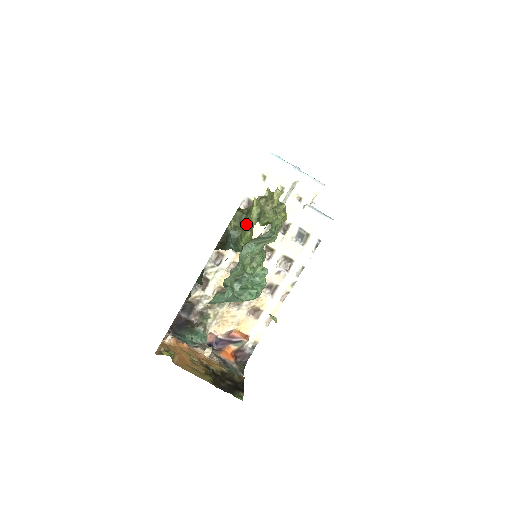
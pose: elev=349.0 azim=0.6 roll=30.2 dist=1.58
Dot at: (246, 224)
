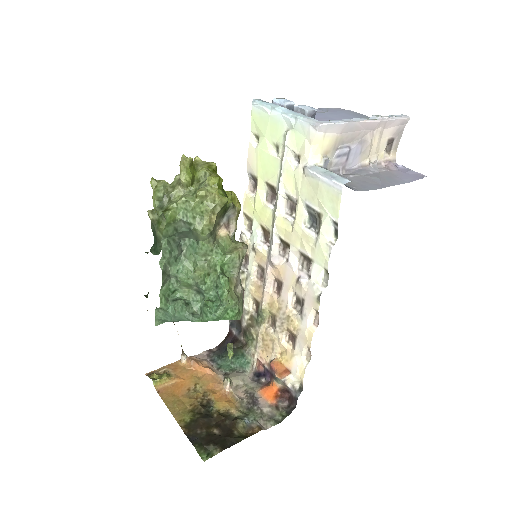
Dot at: occluded
